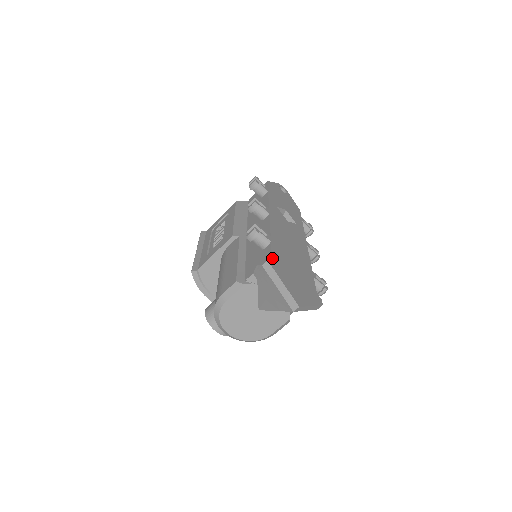
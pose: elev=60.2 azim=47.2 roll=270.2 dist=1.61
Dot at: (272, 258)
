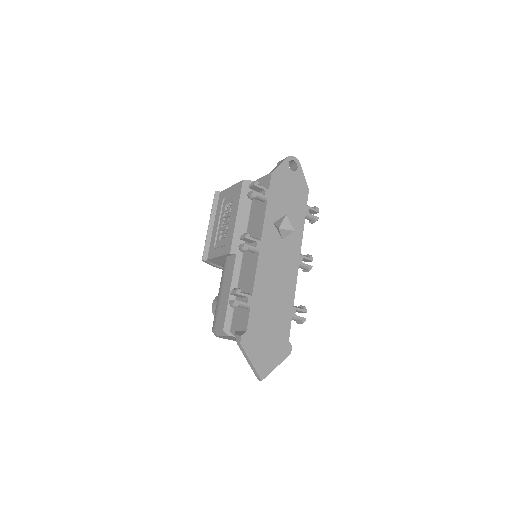
Dot at: (246, 334)
